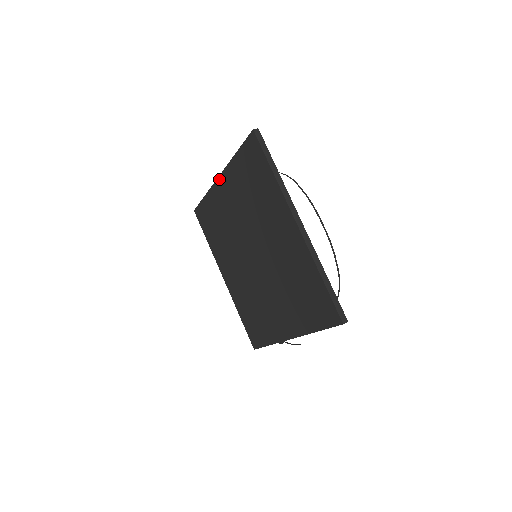
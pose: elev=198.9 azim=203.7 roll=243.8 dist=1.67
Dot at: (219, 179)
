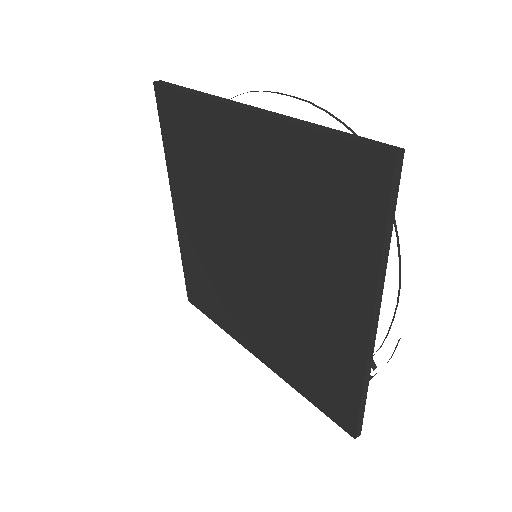
Dot at: (175, 209)
